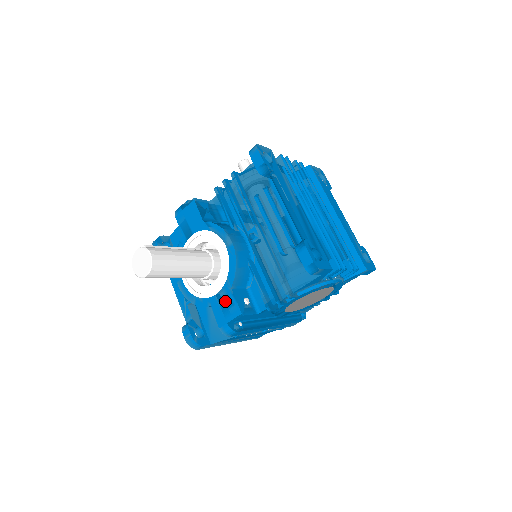
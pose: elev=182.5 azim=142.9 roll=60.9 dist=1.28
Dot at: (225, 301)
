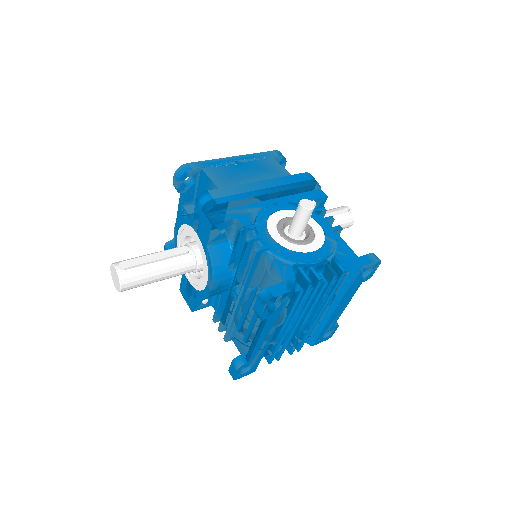
Dot at: (189, 292)
